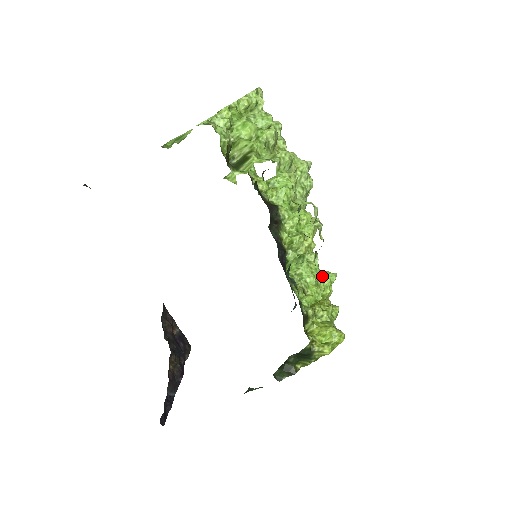
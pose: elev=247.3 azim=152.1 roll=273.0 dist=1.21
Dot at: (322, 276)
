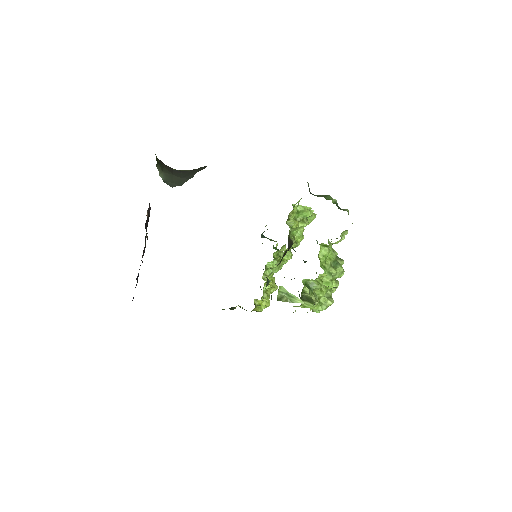
Dot at: occluded
